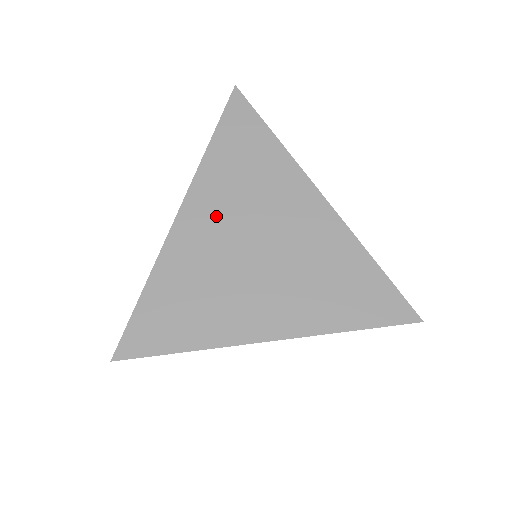
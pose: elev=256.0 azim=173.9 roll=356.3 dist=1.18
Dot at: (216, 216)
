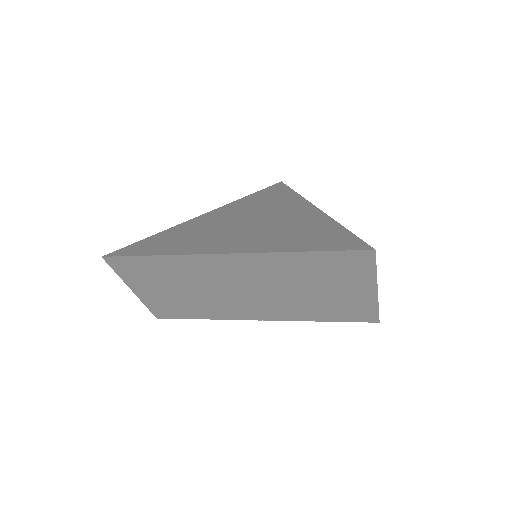
Dot at: (230, 214)
